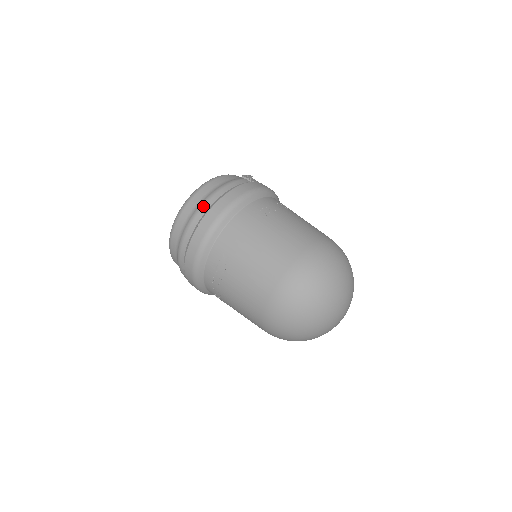
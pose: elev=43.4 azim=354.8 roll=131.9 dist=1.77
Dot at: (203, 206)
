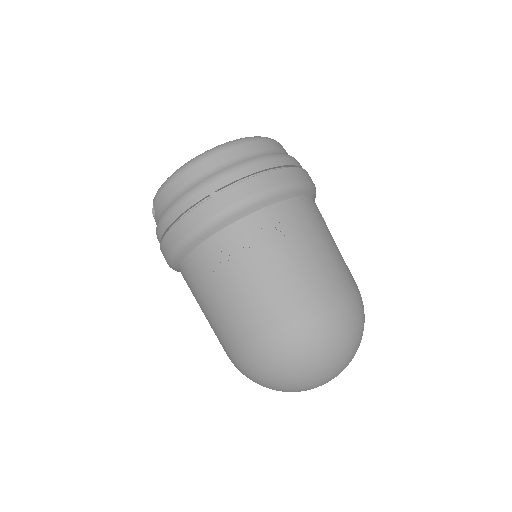
Dot at: (287, 158)
